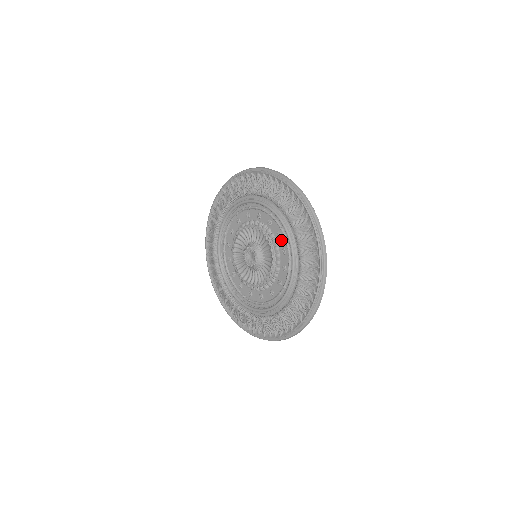
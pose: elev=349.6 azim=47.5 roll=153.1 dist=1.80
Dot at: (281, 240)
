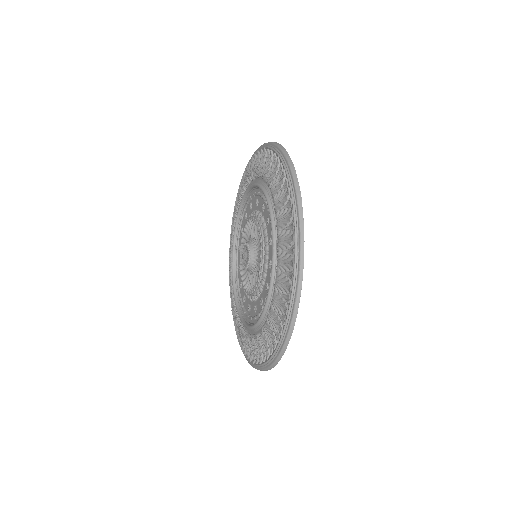
Dot at: (269, 272)
